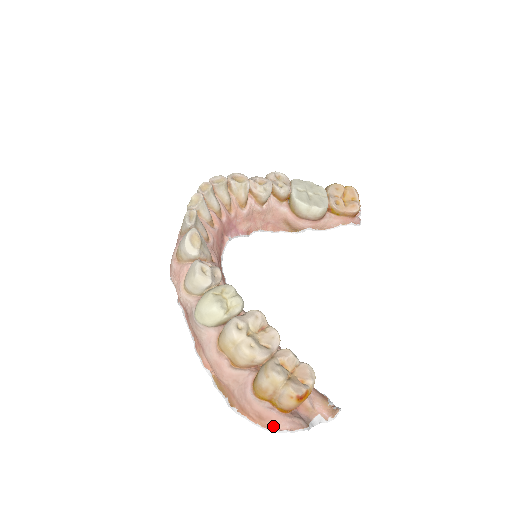
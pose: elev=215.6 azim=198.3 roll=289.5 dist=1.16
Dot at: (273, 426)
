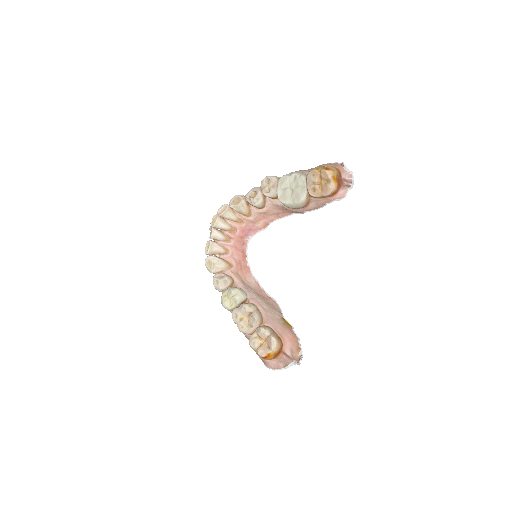
Dot at: (267, 365)
